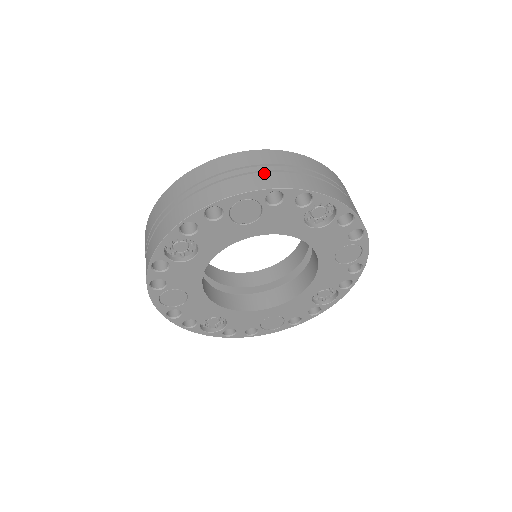
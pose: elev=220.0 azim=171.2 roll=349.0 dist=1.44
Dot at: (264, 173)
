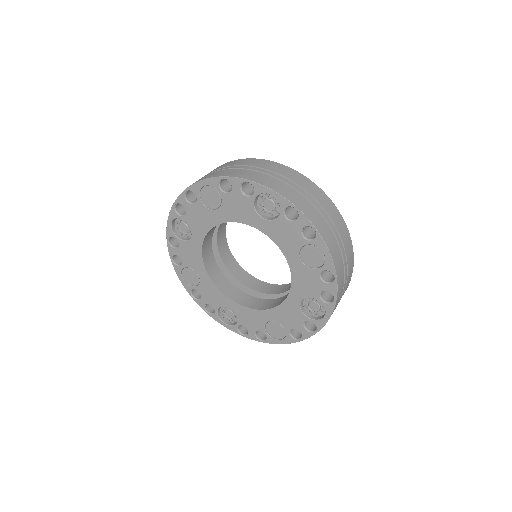
Dot at: (228, 169)
